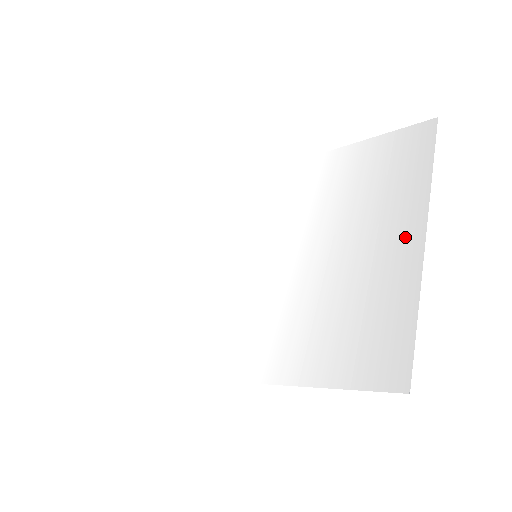
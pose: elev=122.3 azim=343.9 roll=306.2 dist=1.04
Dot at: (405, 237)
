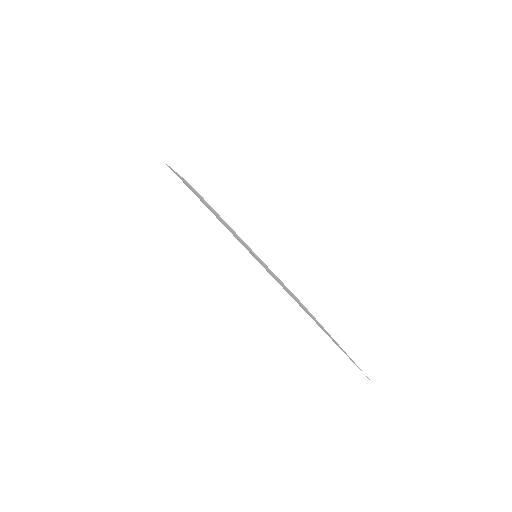
Dot at: occluded
